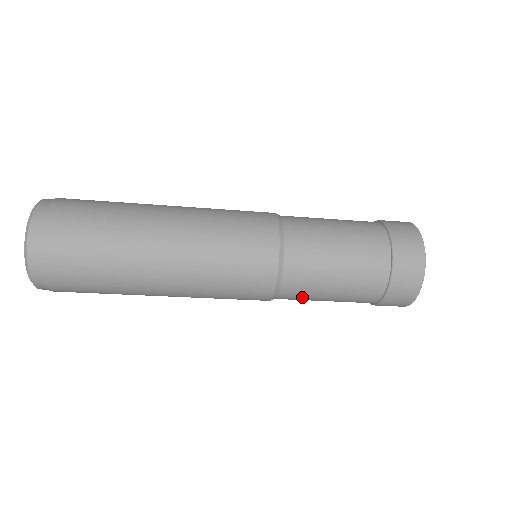
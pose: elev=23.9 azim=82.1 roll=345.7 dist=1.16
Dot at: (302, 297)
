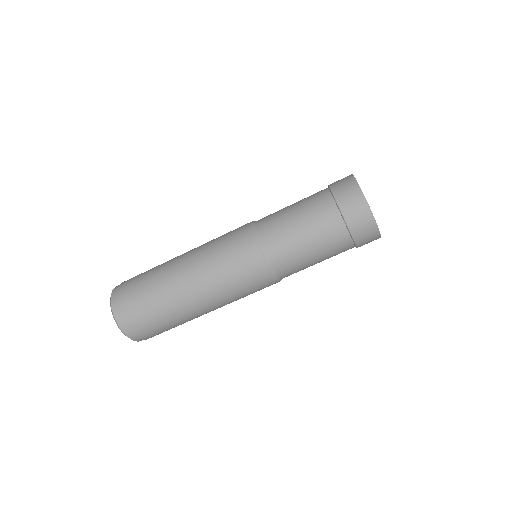
Dot at: (275, 225)
